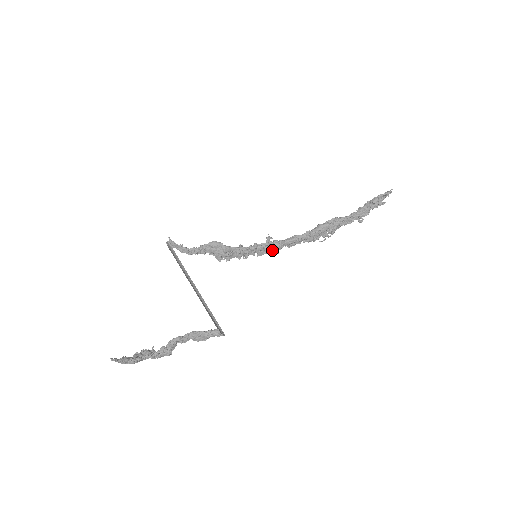
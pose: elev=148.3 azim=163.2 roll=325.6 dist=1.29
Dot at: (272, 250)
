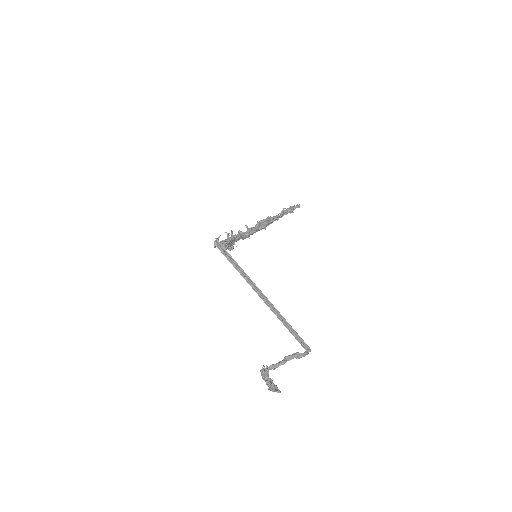
Dot at: occluded
